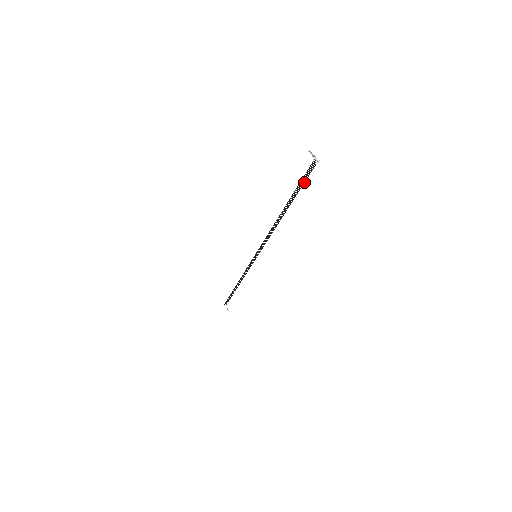
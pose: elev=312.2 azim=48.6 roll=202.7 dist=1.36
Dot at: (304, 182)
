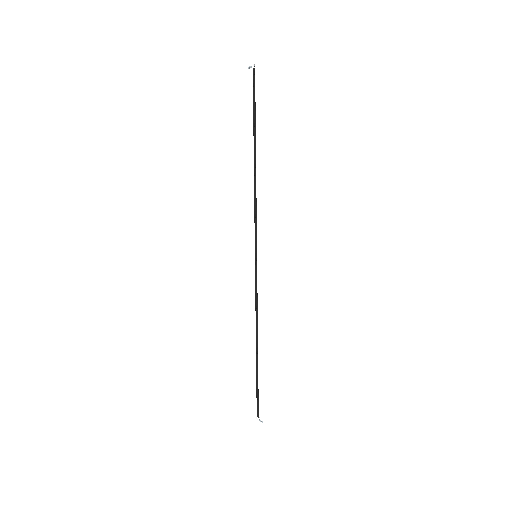
Dot at: occluded
